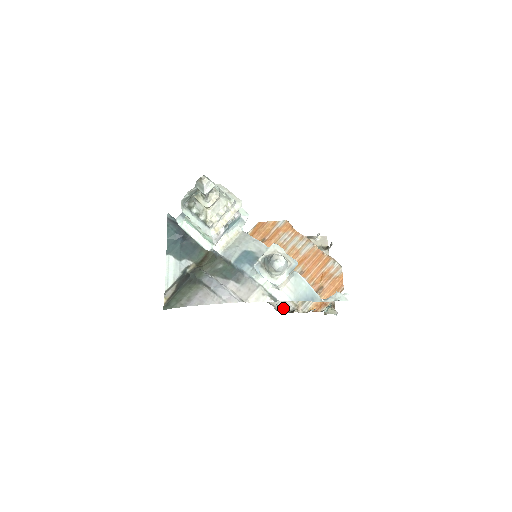
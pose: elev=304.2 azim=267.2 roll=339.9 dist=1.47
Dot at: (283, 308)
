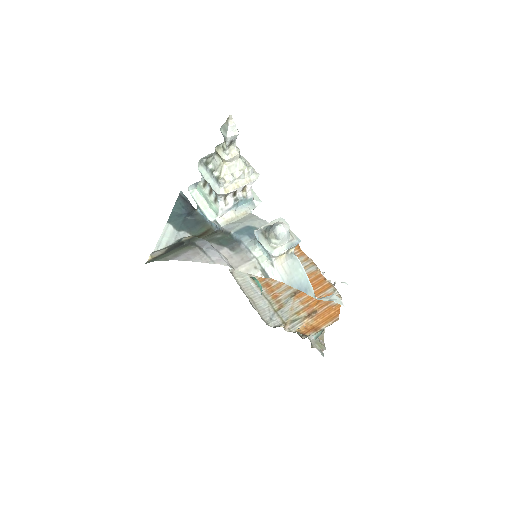
Dot at: (269, 321)
